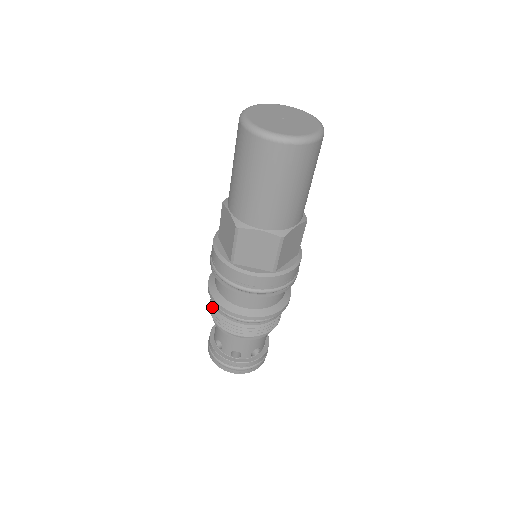
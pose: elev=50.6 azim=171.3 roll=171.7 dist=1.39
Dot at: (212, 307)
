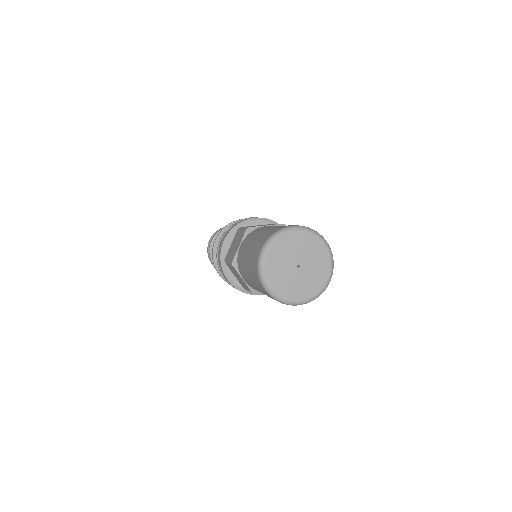
Dot at: occluded
